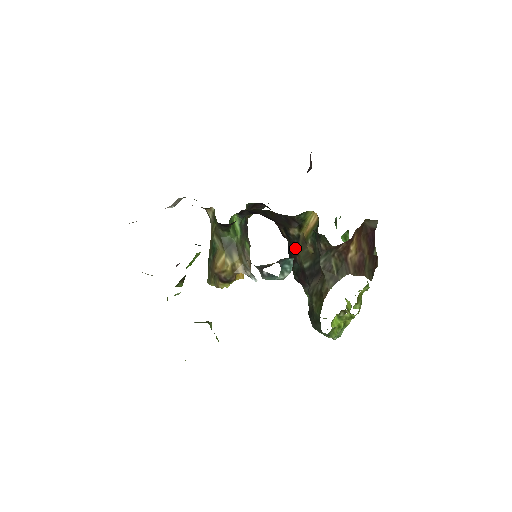
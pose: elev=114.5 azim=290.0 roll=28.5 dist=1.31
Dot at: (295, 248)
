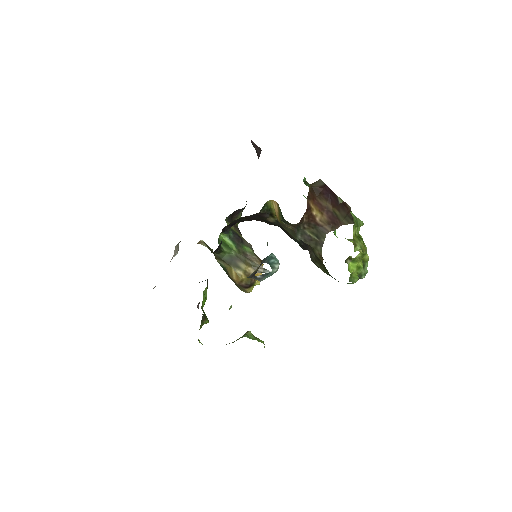
Dot at: (283, 229)
